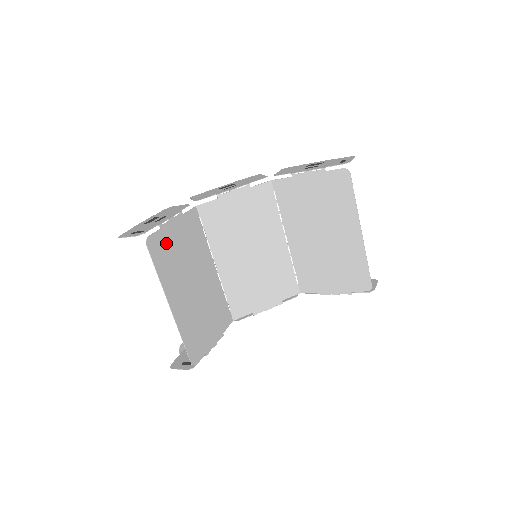
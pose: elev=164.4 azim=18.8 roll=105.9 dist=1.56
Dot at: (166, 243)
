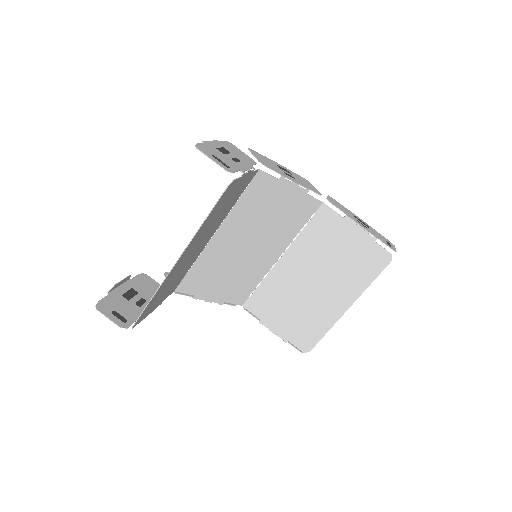
Dot at: (229, 194)
